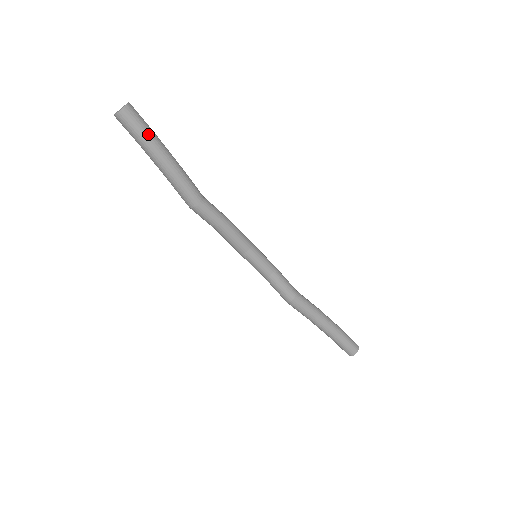
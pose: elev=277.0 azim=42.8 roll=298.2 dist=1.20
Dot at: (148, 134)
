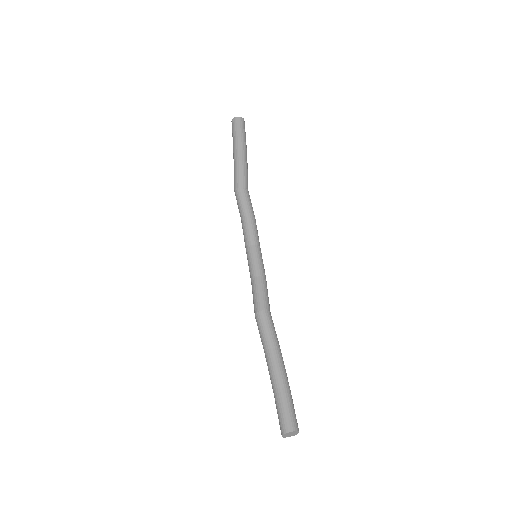
Dot at: (241, 134)
